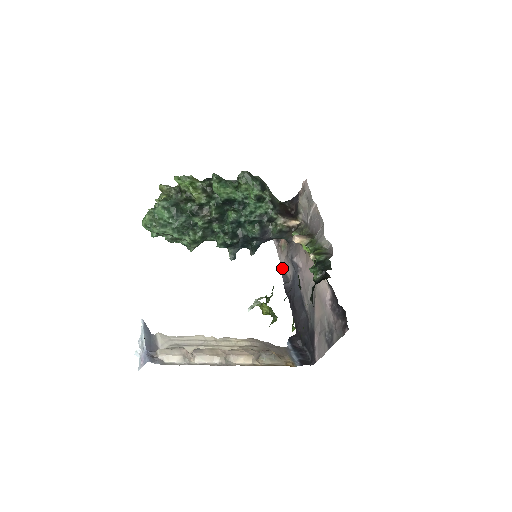
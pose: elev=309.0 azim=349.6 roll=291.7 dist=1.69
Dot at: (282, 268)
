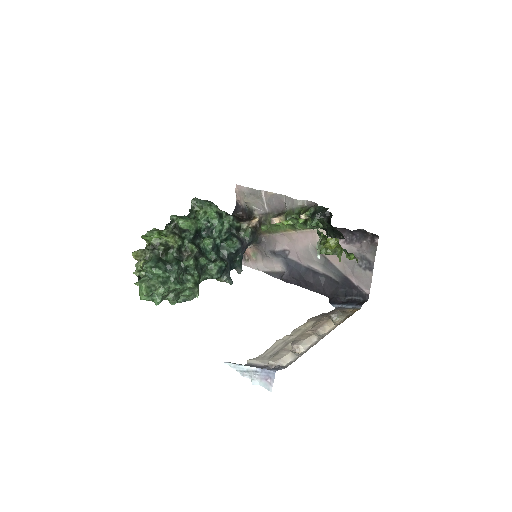
Dot at: (266, 273)
